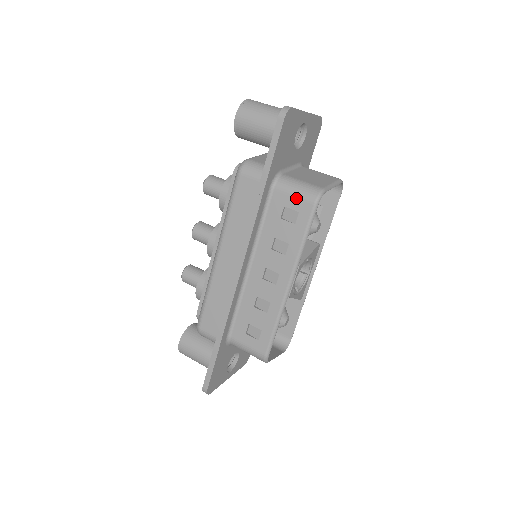
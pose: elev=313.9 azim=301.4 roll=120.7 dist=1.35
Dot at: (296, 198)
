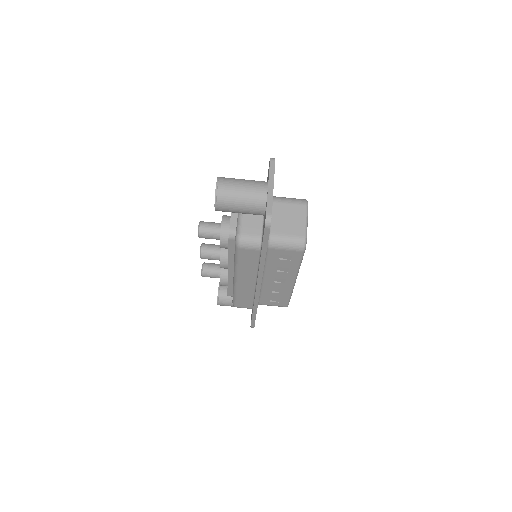
Dot at: (288, 251)
